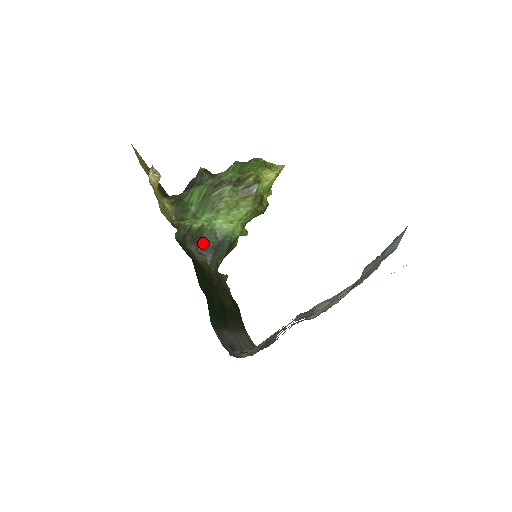
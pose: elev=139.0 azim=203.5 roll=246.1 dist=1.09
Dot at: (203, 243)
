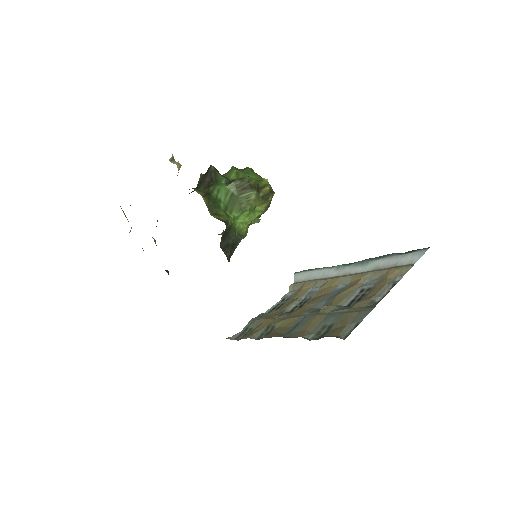
Dot at: (227, 240)
